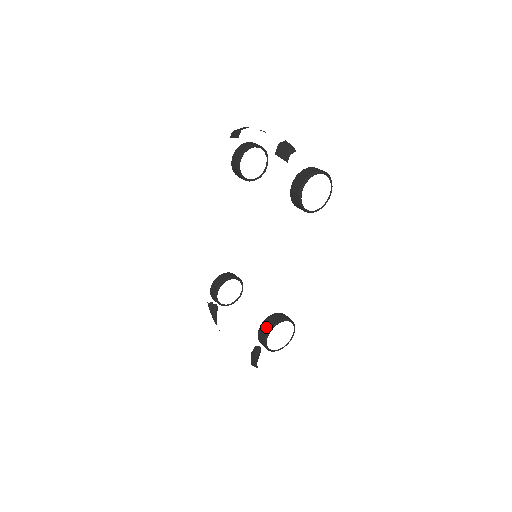
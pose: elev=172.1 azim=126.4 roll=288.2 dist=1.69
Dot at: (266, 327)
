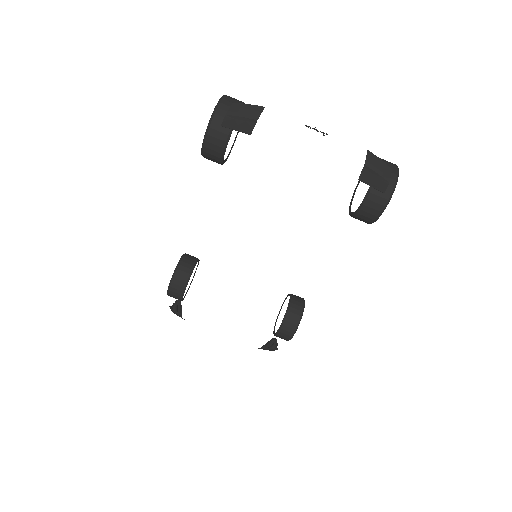
Dot at: (290, 327)
